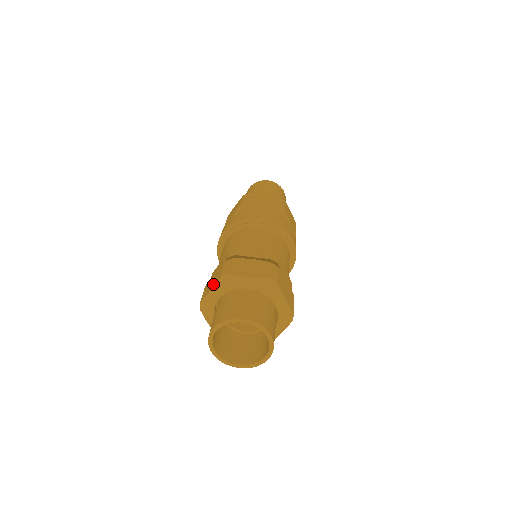
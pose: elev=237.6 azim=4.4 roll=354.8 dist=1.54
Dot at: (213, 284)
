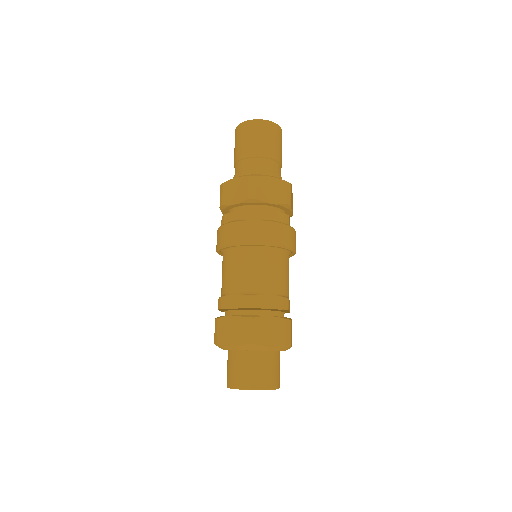
Dot at: (234, 341)
